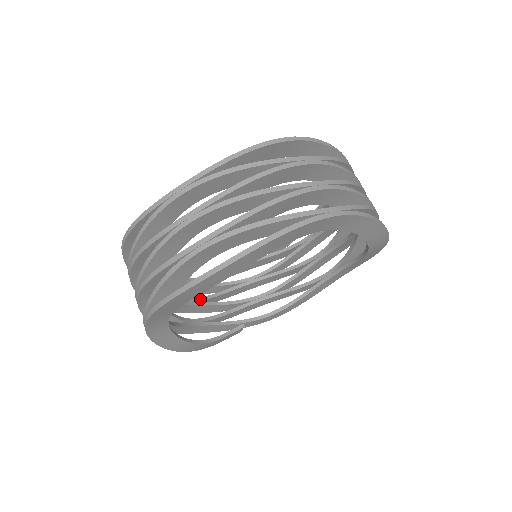
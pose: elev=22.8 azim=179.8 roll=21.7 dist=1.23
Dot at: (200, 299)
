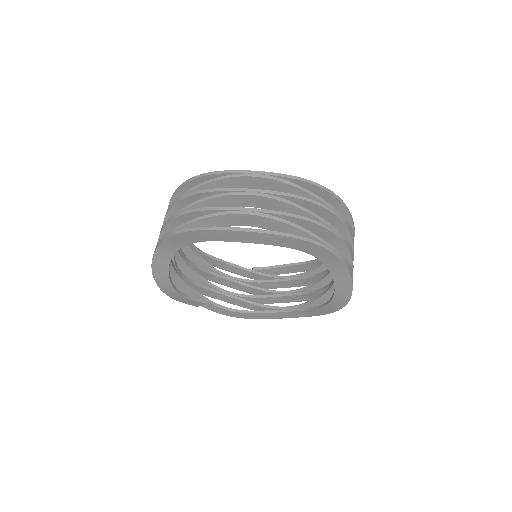
Dot at: (191, 262)
